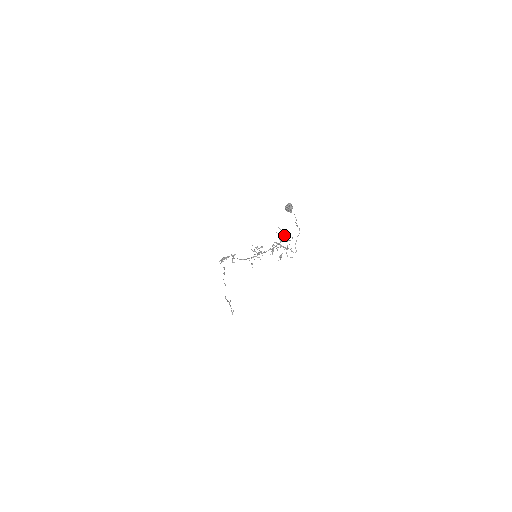
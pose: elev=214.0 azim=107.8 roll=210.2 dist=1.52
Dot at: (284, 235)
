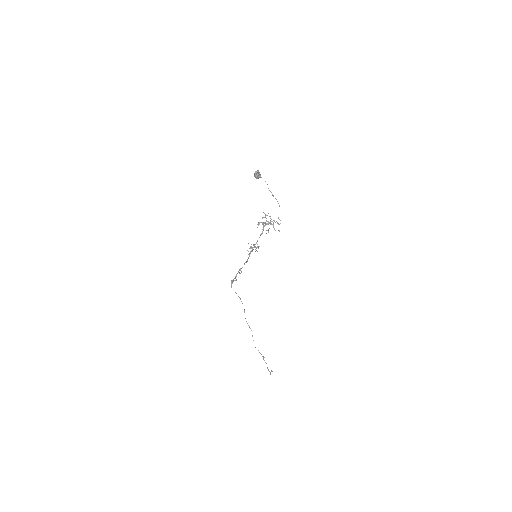
Dot at: (269, 216)
